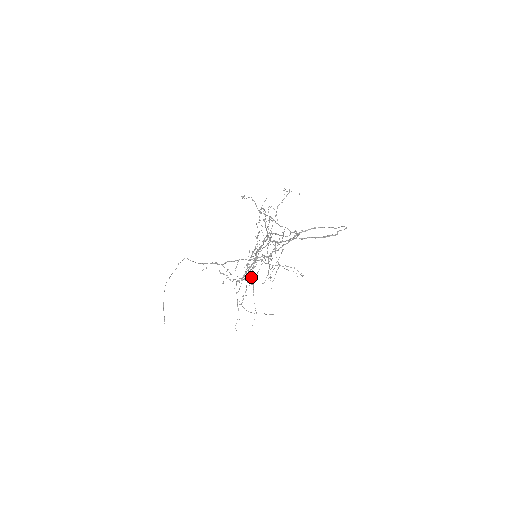
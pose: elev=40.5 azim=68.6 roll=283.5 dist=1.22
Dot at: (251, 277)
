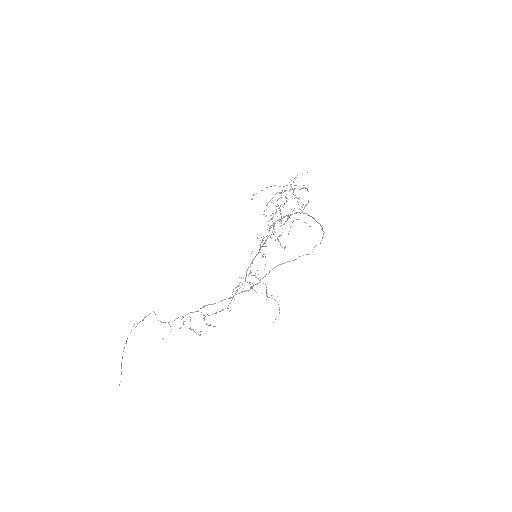
Dot at: occluded
